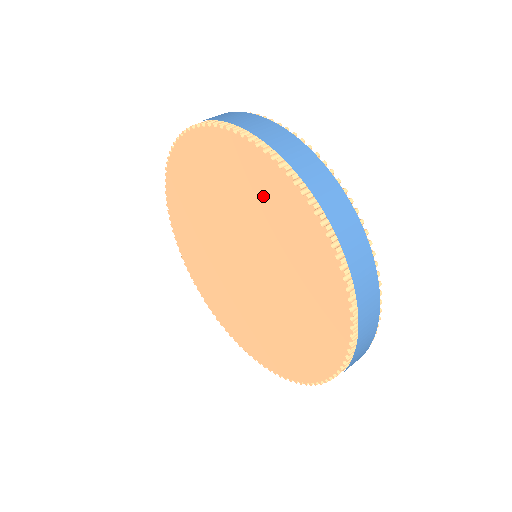
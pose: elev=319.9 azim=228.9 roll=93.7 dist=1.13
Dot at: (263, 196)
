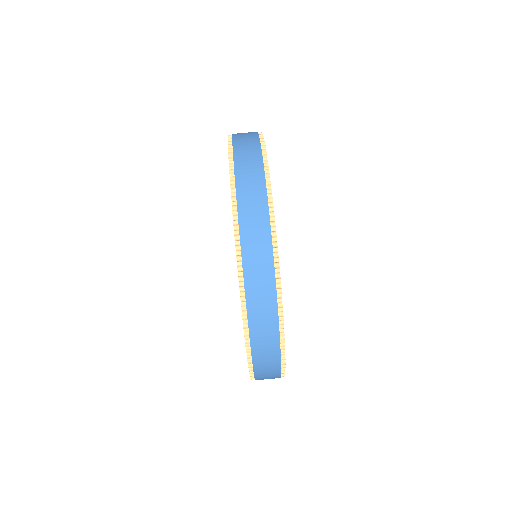
Dot at: occluded
